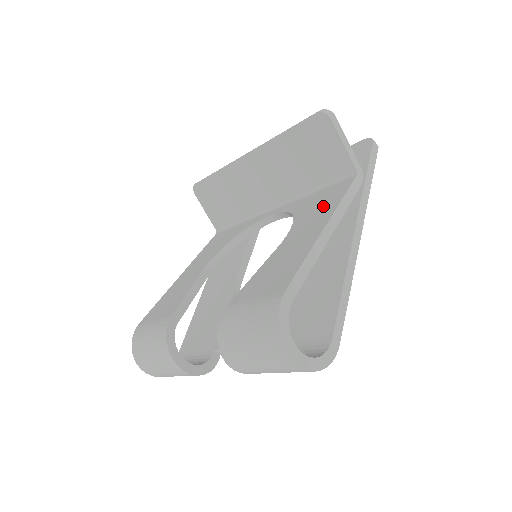
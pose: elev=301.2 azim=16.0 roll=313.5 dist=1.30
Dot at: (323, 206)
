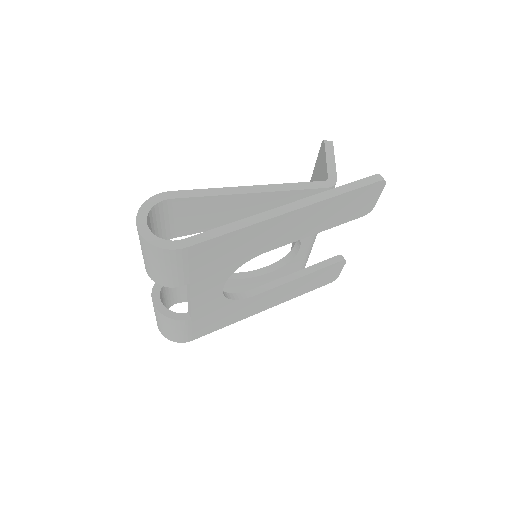
Dot at: occluded
